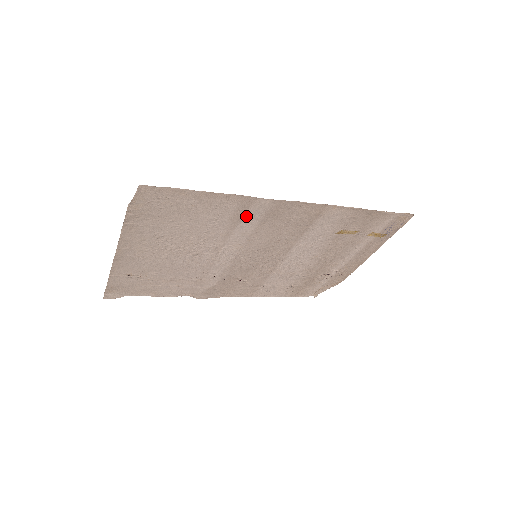
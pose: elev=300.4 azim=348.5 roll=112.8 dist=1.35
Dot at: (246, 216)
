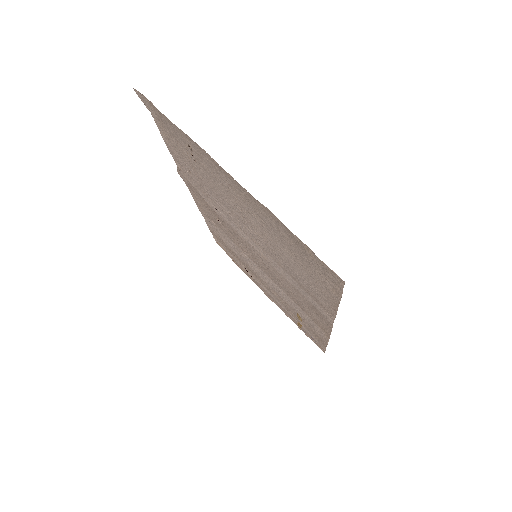
Dot at: (309, 294)
